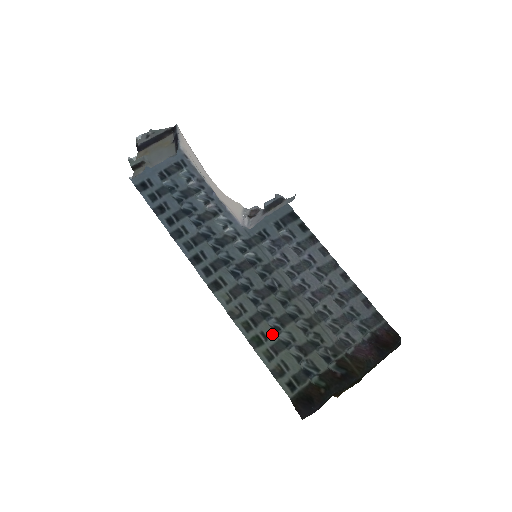
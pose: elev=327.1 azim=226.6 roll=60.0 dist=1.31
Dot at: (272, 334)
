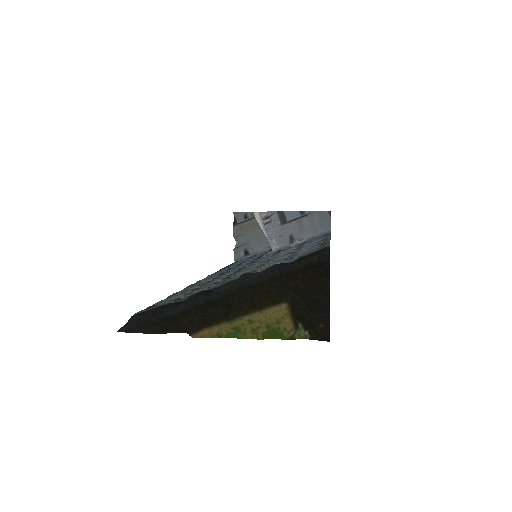
Dot at: (196, 286)
